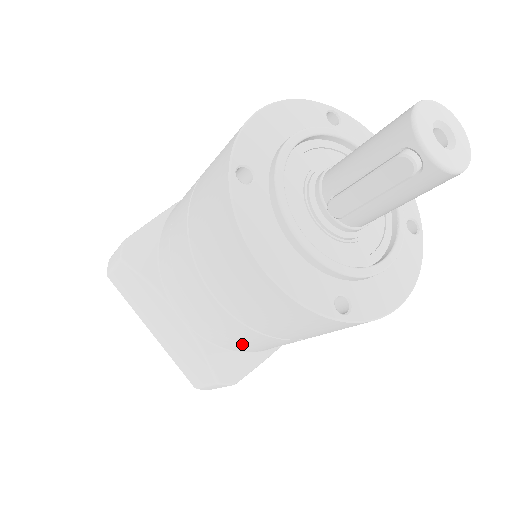
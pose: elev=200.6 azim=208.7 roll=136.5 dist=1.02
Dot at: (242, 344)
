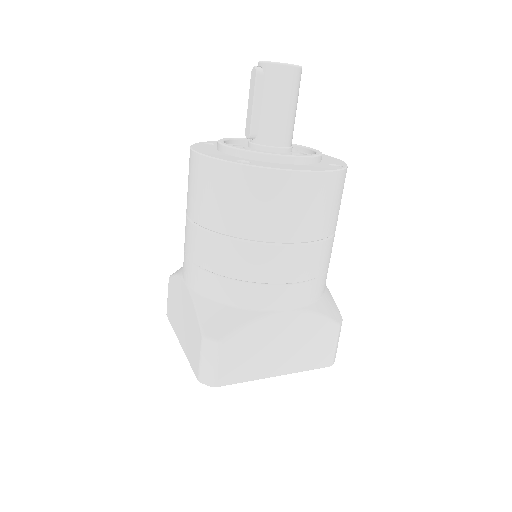
Dot at: (216, 276)
